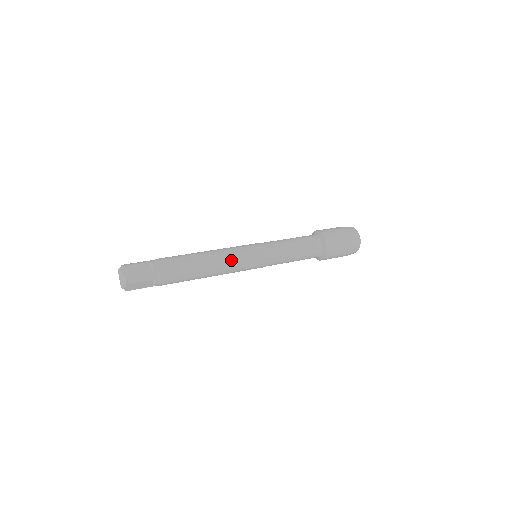
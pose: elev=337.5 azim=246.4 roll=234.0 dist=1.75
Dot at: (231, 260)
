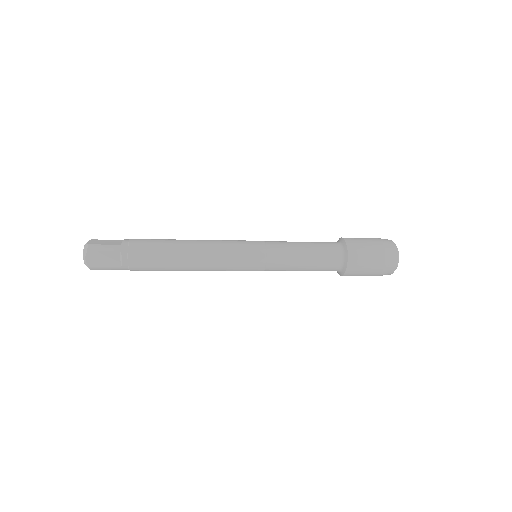
Dot at: (219, 245)
